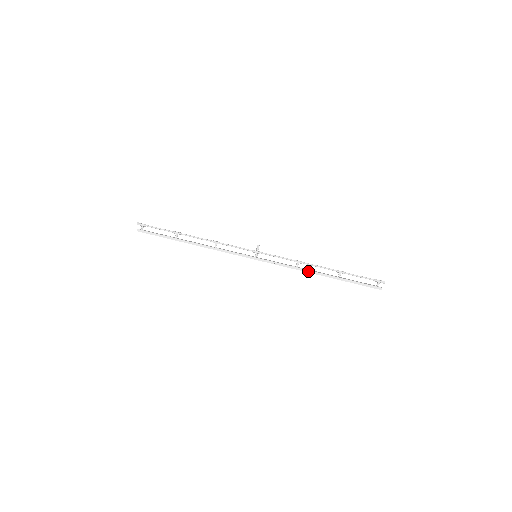
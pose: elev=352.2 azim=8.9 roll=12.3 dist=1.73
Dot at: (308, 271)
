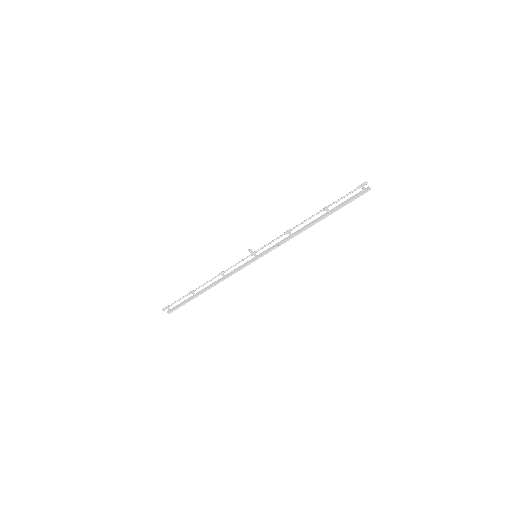
Dot at: (302, 231)
